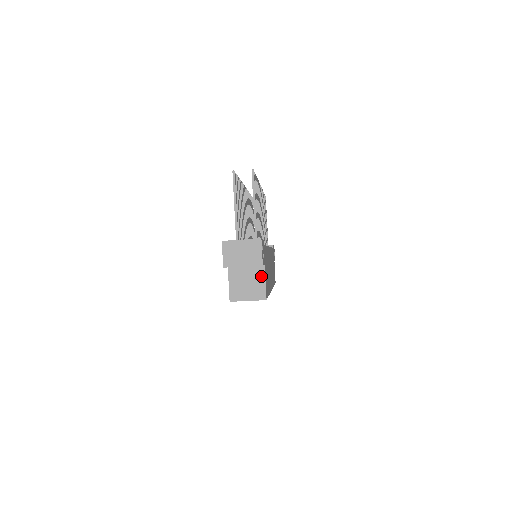
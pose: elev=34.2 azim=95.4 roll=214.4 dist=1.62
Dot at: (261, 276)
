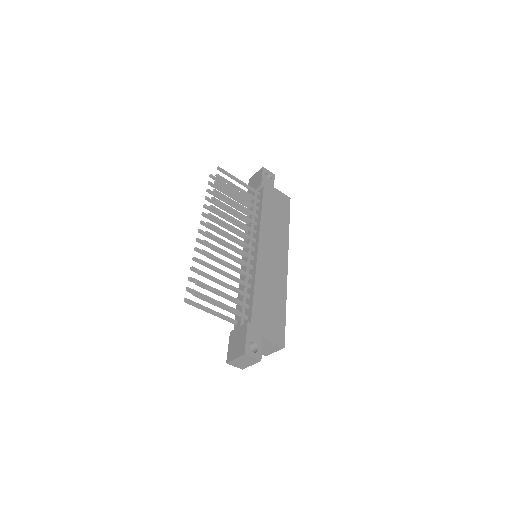
Dot at: (268, 342)
